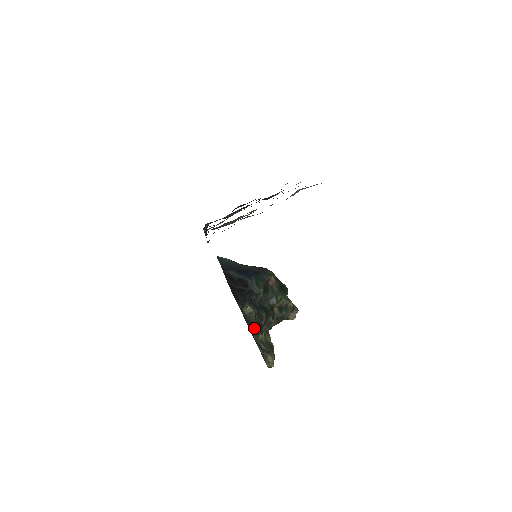
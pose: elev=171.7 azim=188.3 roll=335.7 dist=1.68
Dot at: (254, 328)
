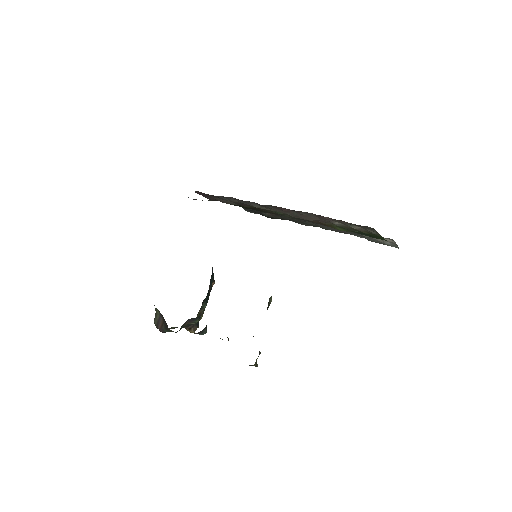
Dot at: occluded
